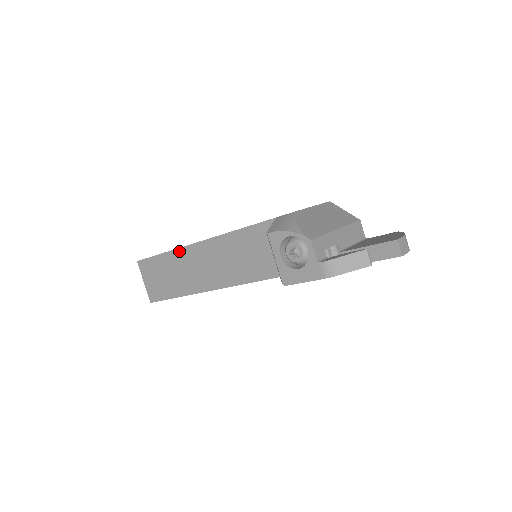
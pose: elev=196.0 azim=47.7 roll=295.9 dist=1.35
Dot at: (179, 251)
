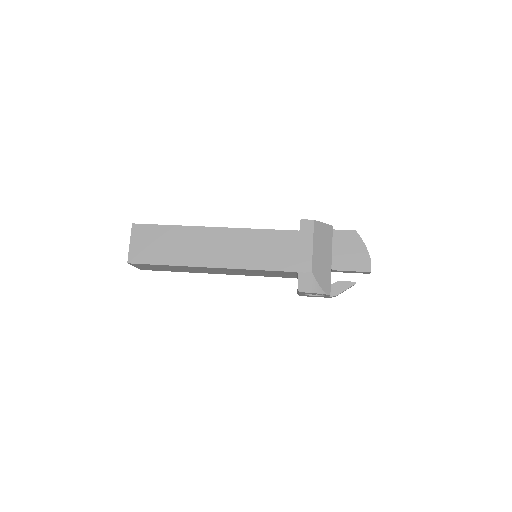
Dot at: (188, 267)
